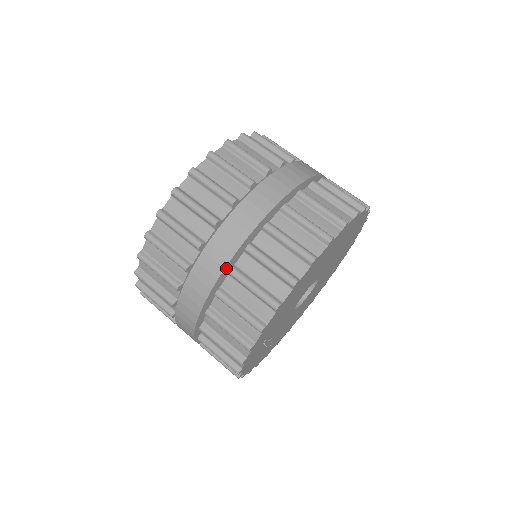
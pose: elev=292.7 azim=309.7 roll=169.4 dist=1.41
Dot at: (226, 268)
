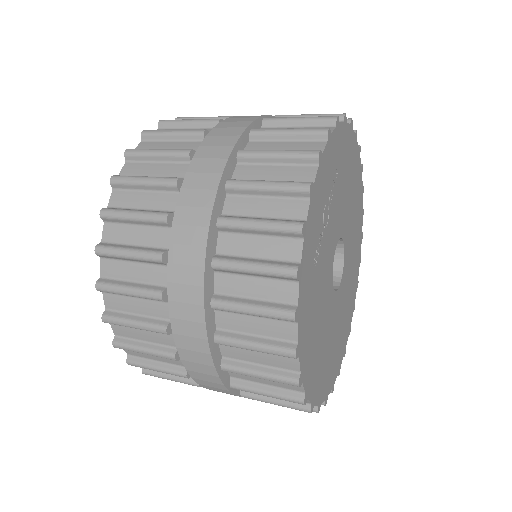
Dot at: occluded
